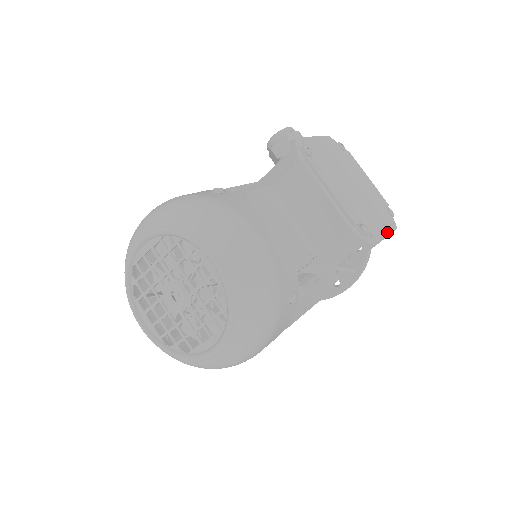
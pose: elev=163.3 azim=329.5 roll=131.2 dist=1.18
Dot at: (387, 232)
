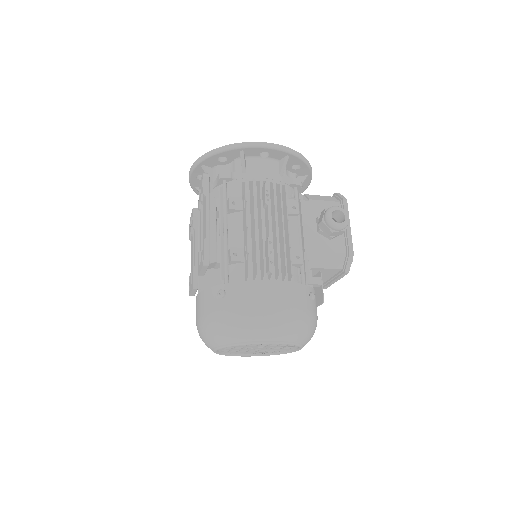
Dot at: occluded
